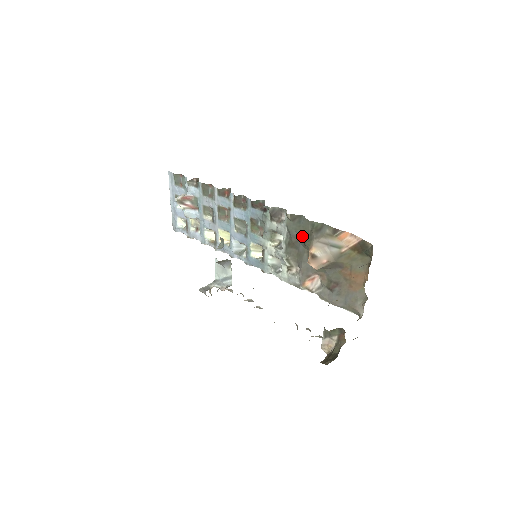
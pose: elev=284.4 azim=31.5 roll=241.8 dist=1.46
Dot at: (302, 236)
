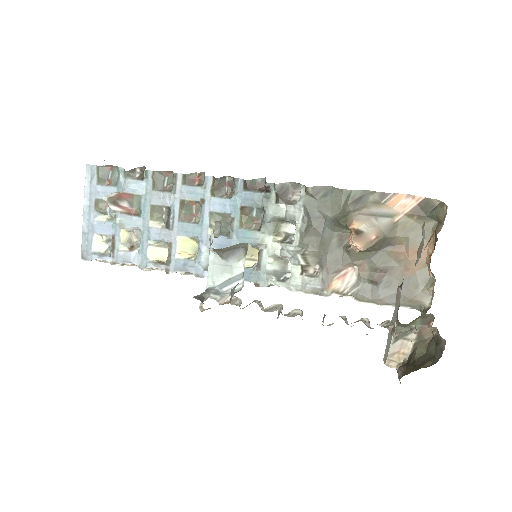
Dot at: (329, 215)
